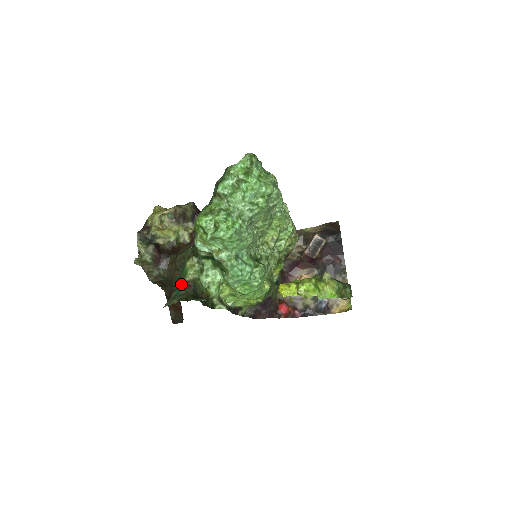
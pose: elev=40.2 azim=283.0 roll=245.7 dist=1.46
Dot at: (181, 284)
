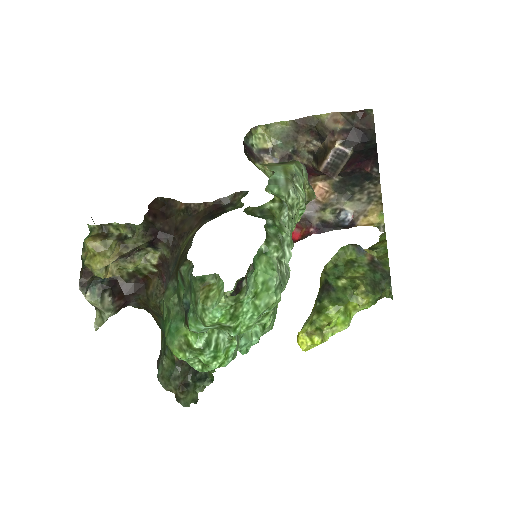
Dot at: (170, 353)
